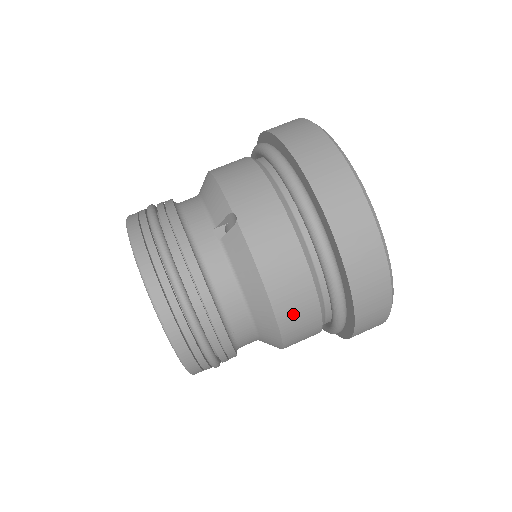
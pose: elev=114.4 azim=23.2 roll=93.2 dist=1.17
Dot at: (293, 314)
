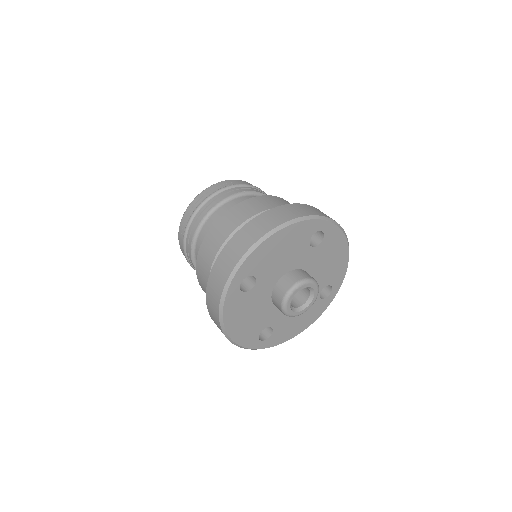
Dot at: occluded
